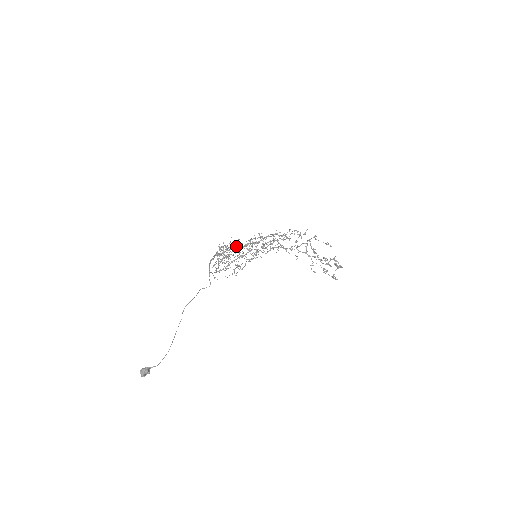
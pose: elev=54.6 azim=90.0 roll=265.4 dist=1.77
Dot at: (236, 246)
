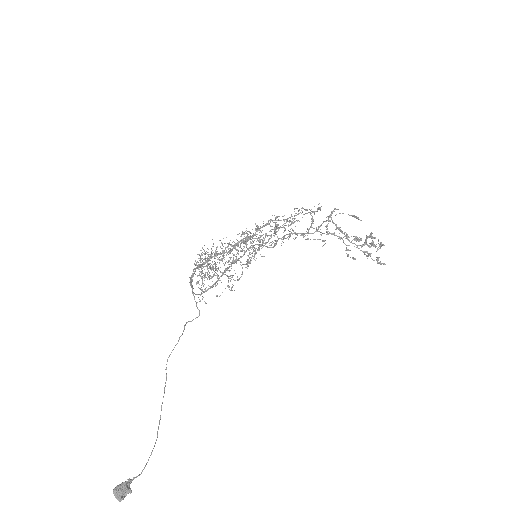
Dot at: occluded
